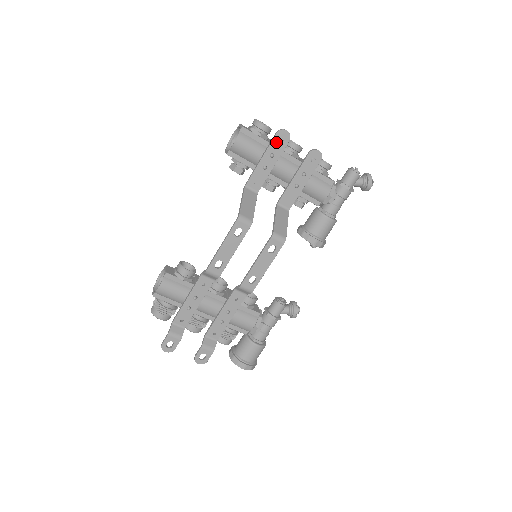
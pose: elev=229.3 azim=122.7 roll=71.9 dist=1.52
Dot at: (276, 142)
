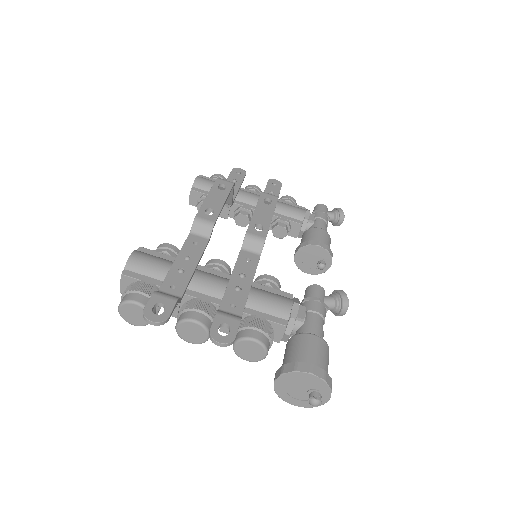
Dot at: (234, 174)
